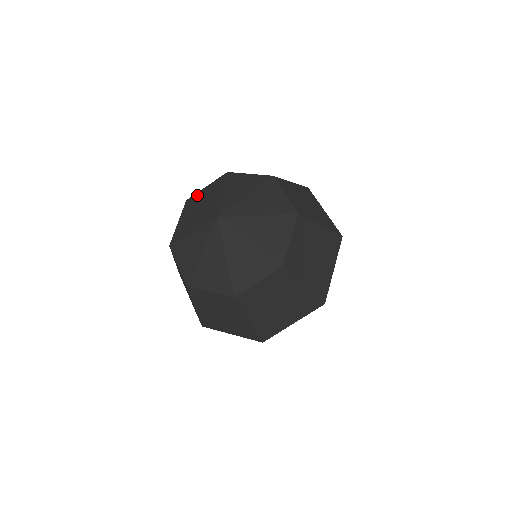
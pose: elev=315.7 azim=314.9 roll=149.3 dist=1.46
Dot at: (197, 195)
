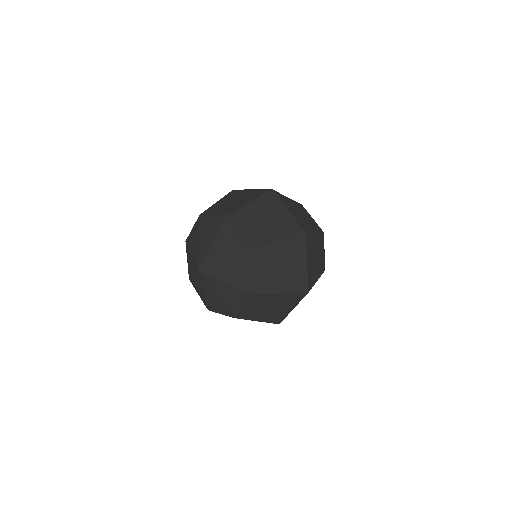
Dot at: (189, 238)
